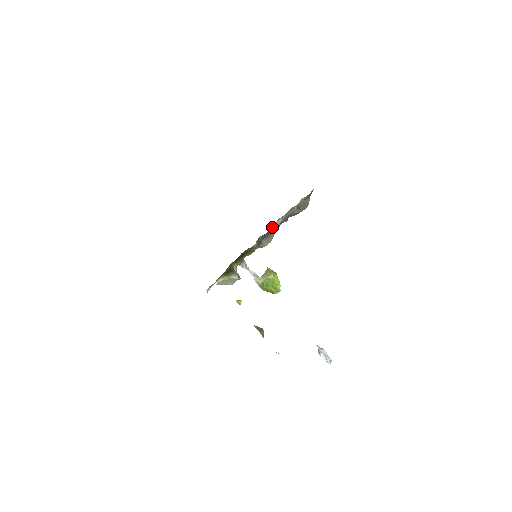
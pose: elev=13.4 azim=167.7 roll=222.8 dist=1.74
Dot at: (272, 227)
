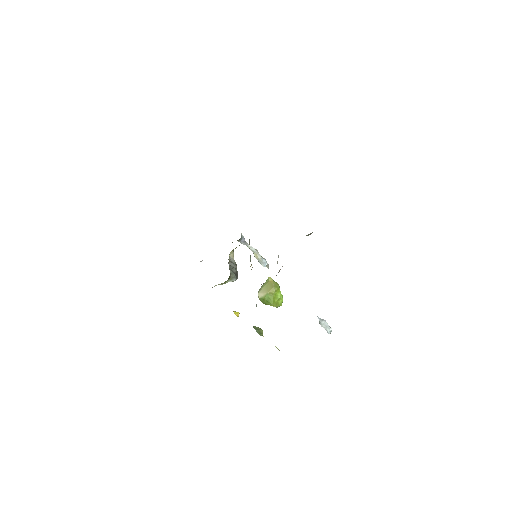
Dot at: occluded
